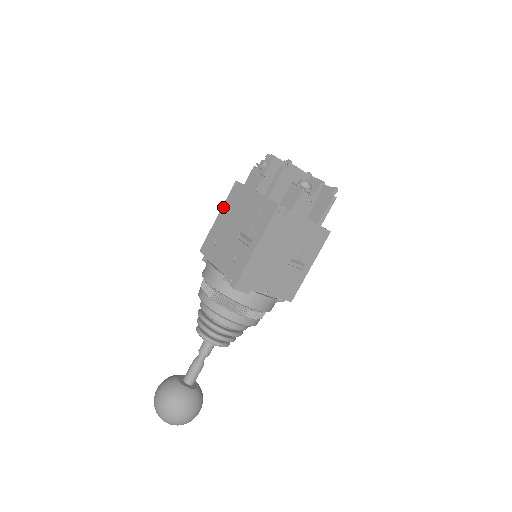
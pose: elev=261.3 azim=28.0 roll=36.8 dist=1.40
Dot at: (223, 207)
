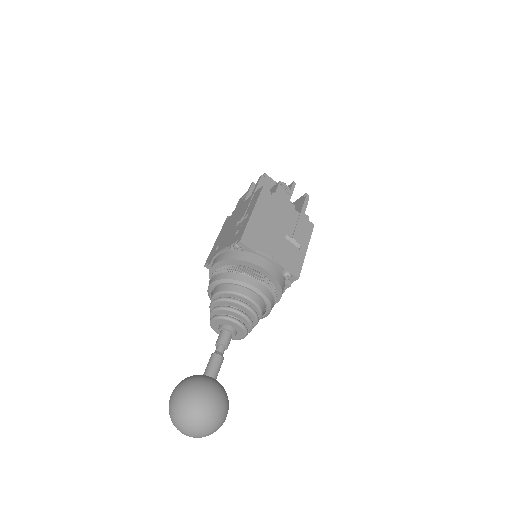
Dot at: (220, 232)
